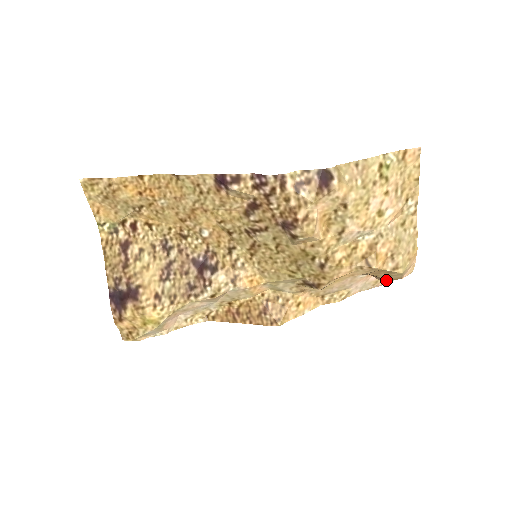
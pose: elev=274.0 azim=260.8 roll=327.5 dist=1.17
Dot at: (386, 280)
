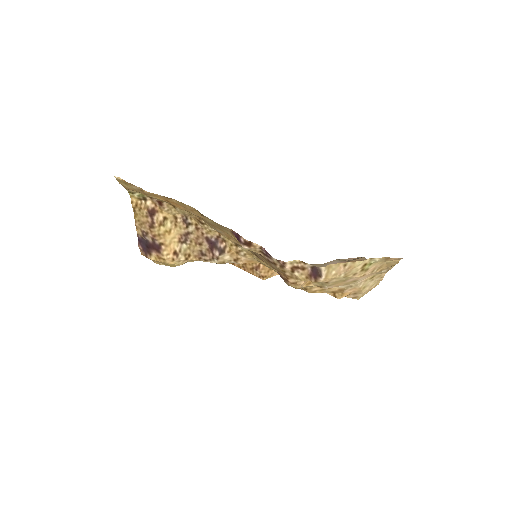
Dot at: (358, 258)
